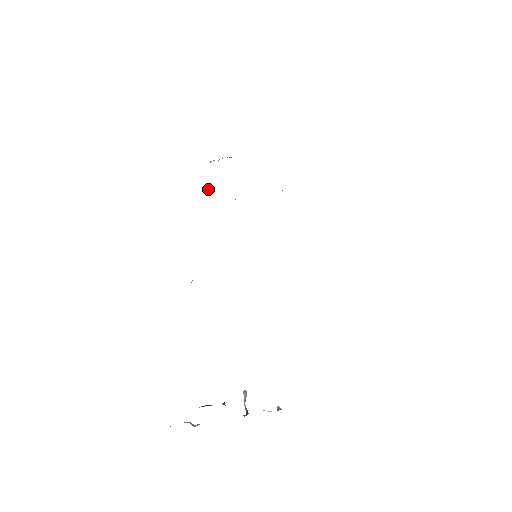
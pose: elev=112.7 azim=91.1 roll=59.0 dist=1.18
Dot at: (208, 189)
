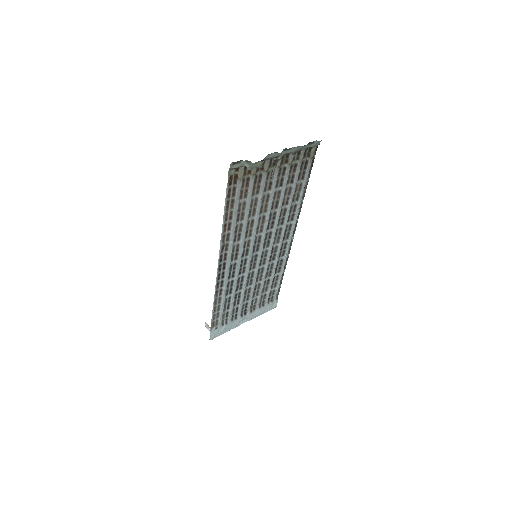
Dot at: occluded
